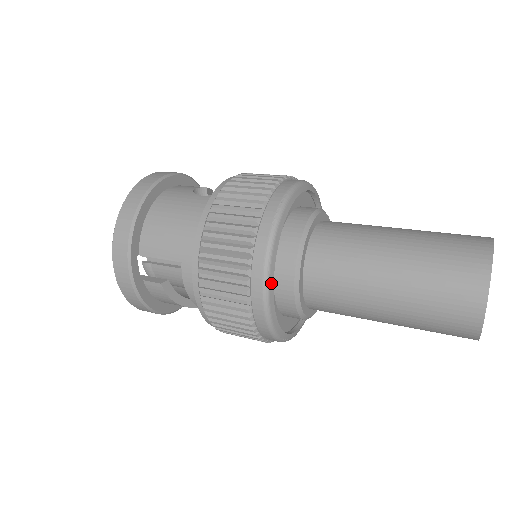
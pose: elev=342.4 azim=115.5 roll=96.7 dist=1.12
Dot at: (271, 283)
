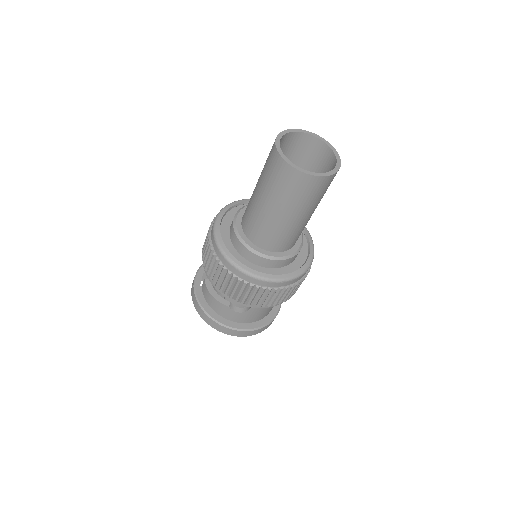
Dot at: (221, 216)
